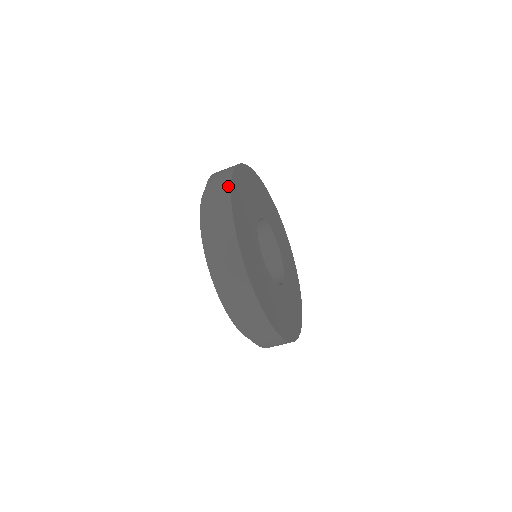
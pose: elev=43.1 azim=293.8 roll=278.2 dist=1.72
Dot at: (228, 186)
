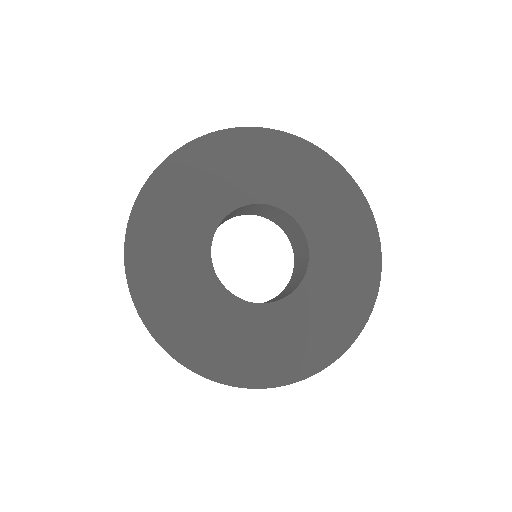
Dot at: occluded
